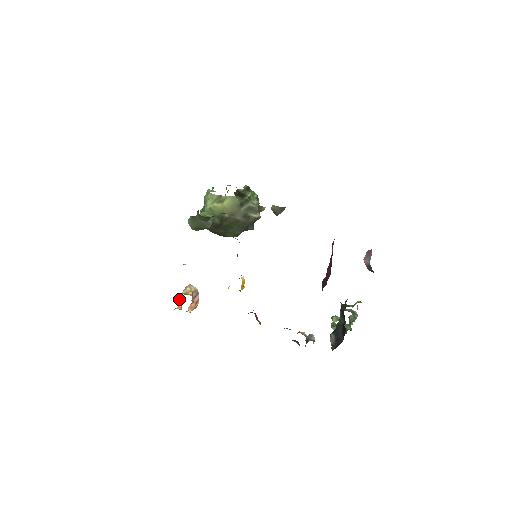
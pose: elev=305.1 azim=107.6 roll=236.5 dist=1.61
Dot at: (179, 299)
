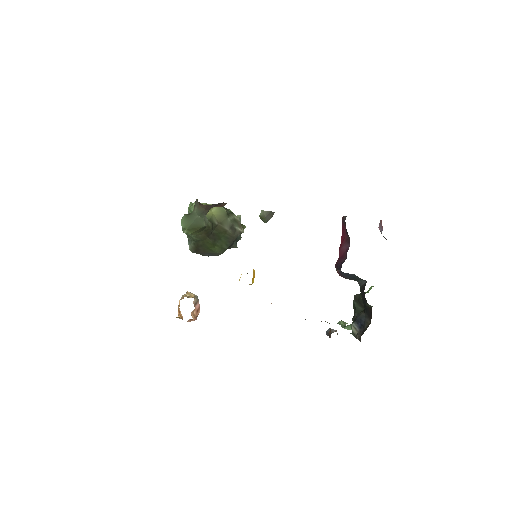
Dot at: occluded
